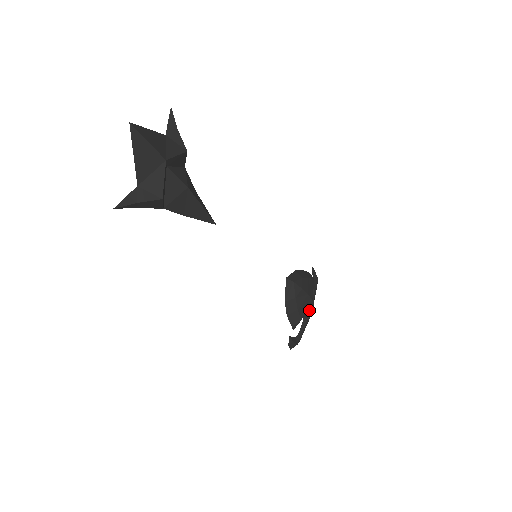
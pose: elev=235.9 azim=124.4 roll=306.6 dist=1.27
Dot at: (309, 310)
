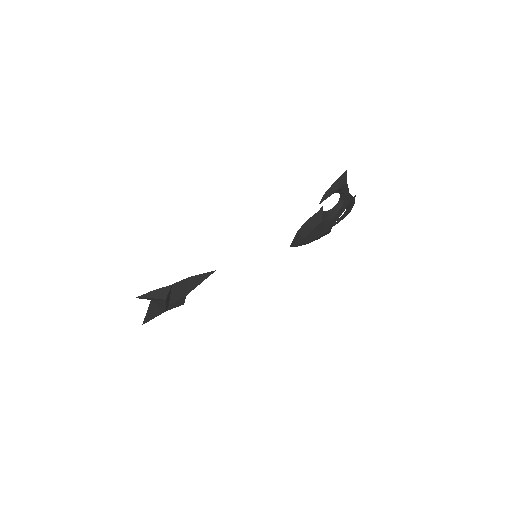
Dot at: occluded
